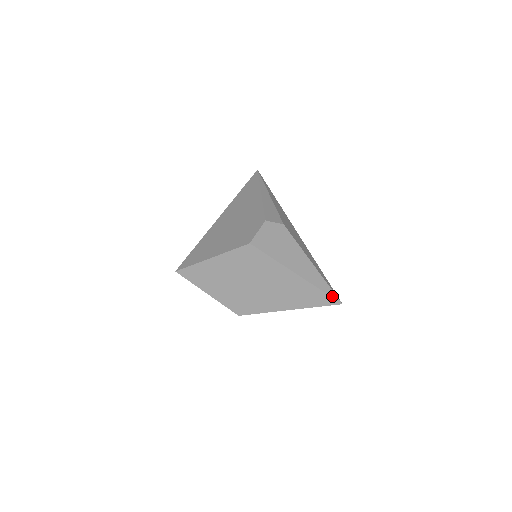
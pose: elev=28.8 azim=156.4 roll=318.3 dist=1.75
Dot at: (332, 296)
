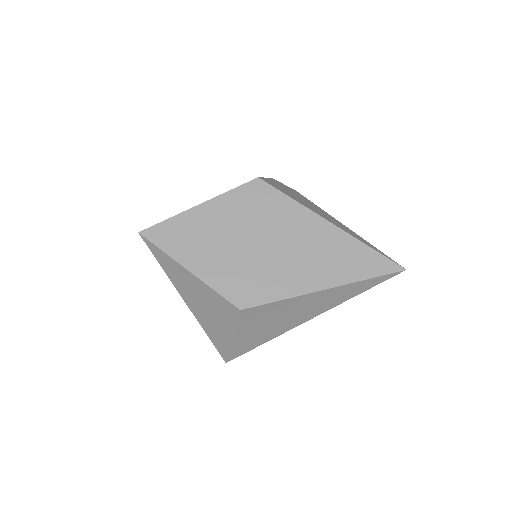
Dot at: (388, 258)
